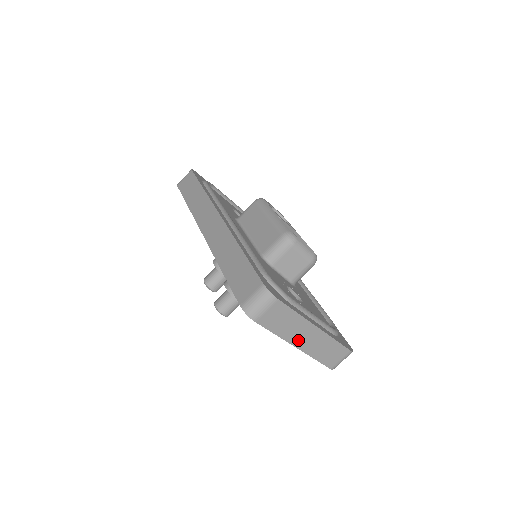
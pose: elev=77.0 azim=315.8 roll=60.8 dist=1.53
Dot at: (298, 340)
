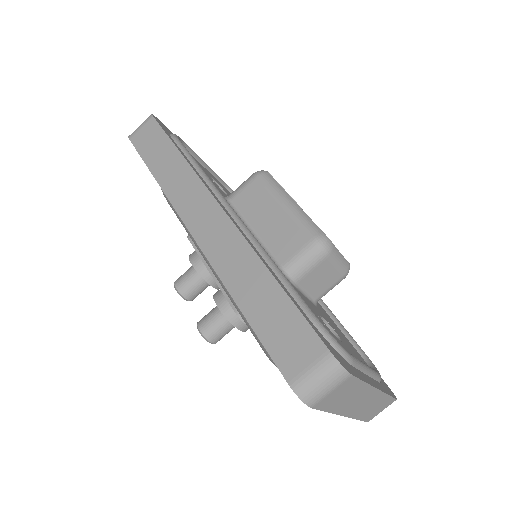
Dot at: (350, 408)
